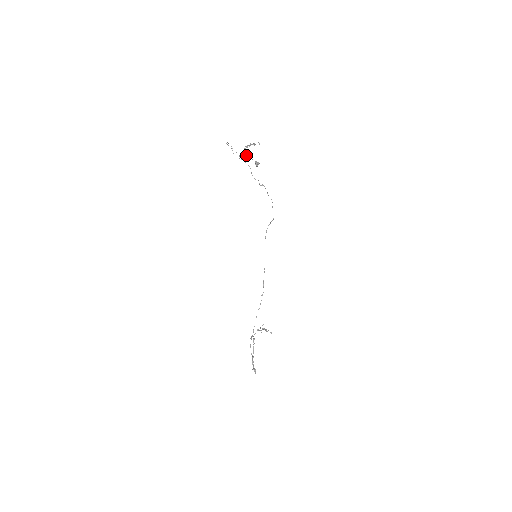
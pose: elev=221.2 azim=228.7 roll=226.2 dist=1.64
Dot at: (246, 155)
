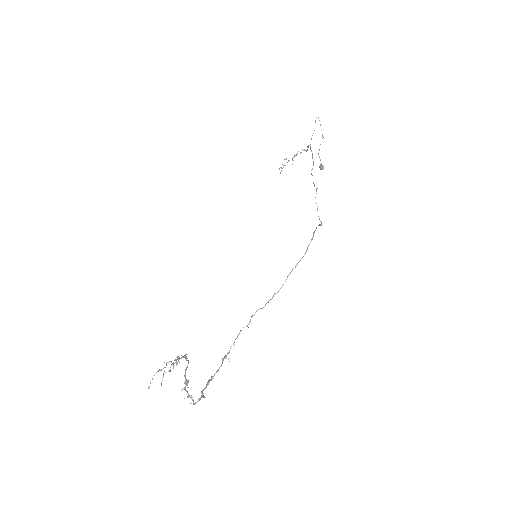
Dot at: (319, 149)
